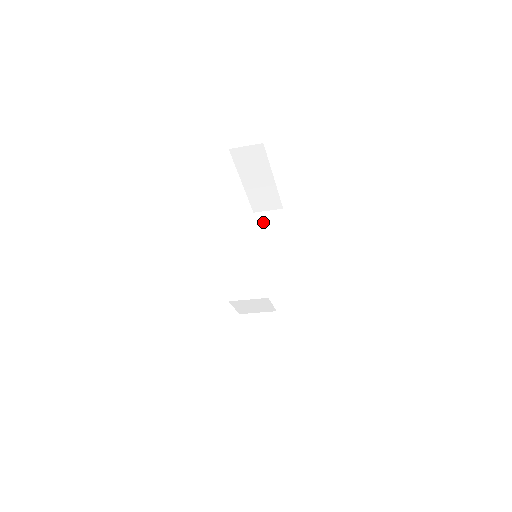
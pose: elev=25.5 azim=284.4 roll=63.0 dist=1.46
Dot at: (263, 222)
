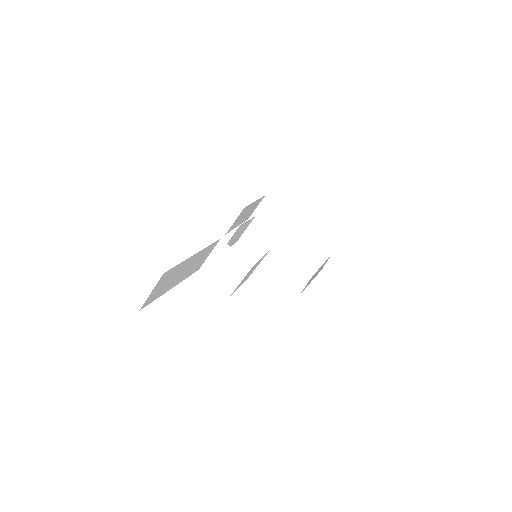
Dot at: occluded
